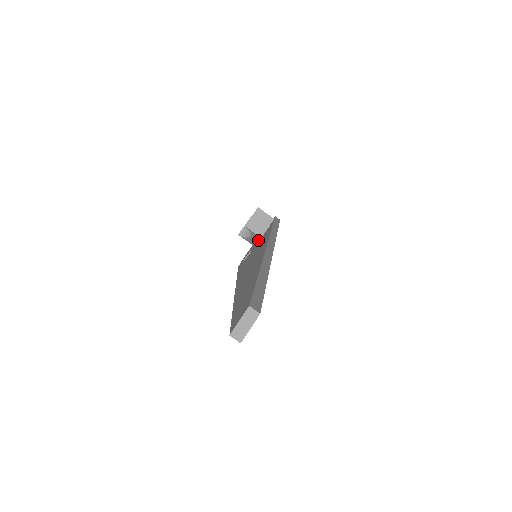
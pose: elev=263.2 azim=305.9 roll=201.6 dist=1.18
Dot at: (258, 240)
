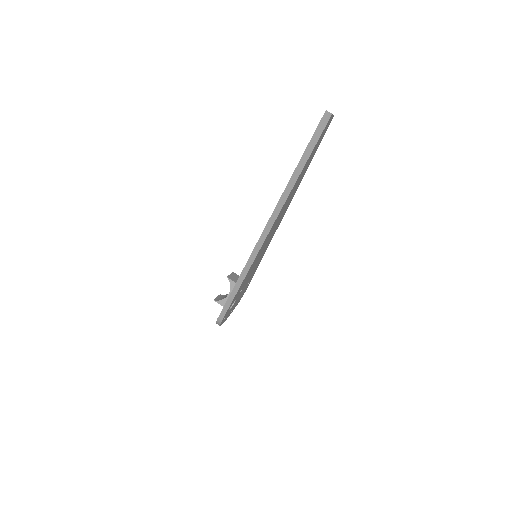
Dot at: occluded
